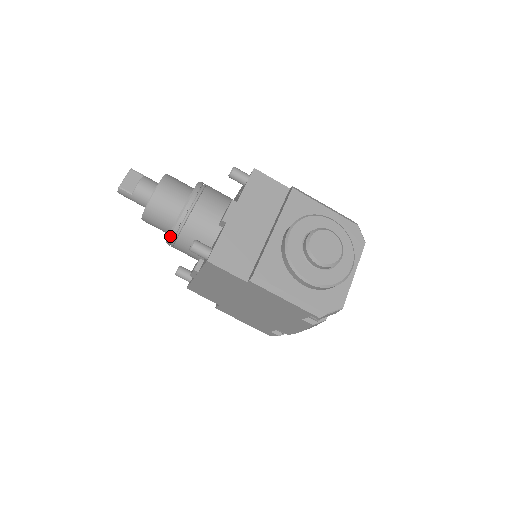
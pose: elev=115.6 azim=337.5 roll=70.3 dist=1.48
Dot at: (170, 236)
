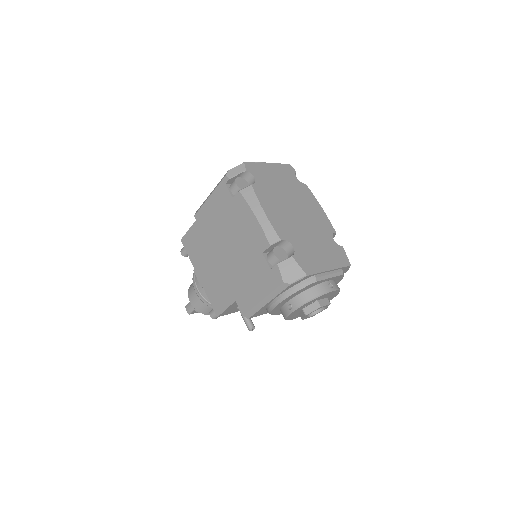
Dot at: (193, 282)
